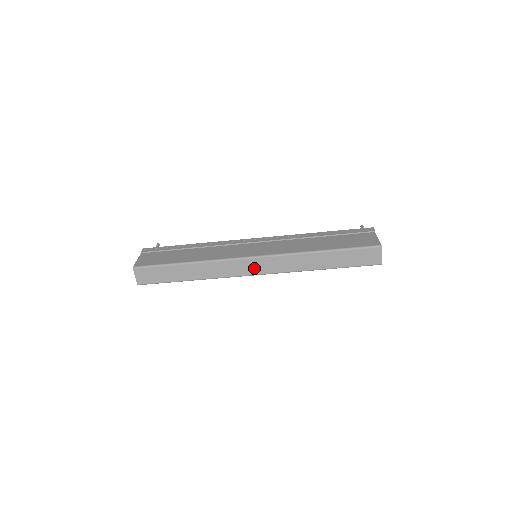
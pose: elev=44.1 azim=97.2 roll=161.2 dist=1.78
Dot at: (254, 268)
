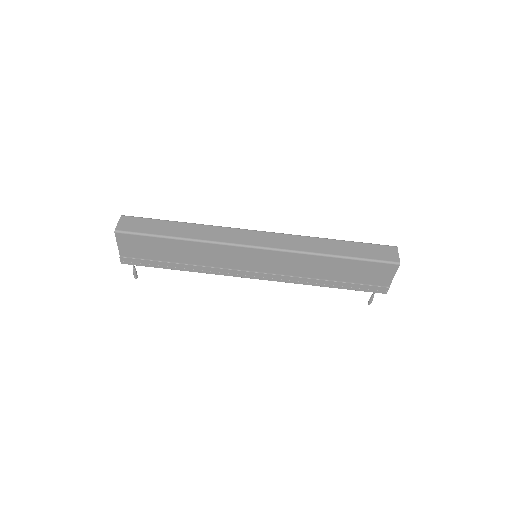
Dot at: (256, 240)
